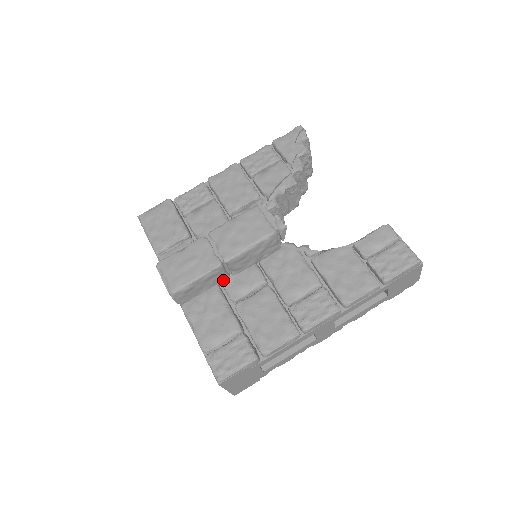
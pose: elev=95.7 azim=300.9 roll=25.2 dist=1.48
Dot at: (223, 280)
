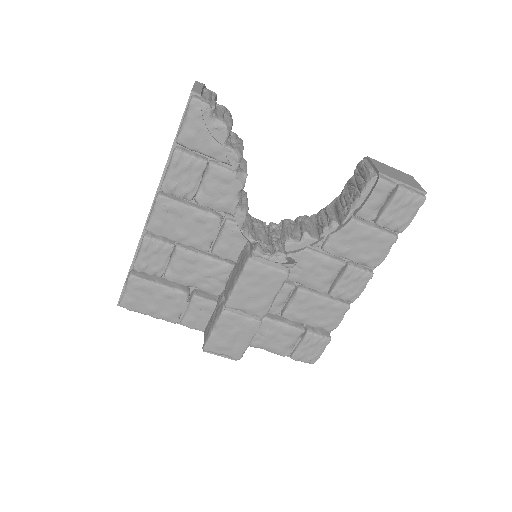
Dot at: occluded
